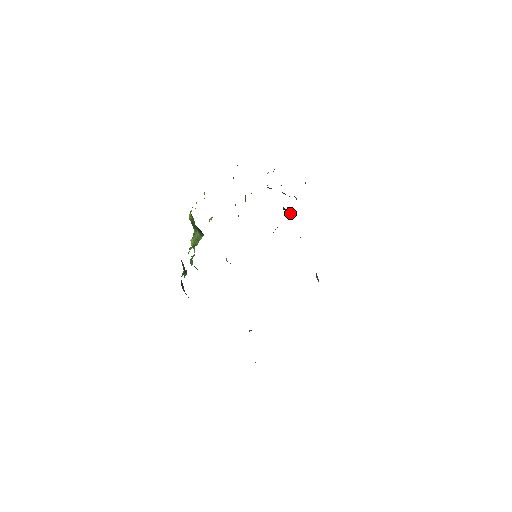
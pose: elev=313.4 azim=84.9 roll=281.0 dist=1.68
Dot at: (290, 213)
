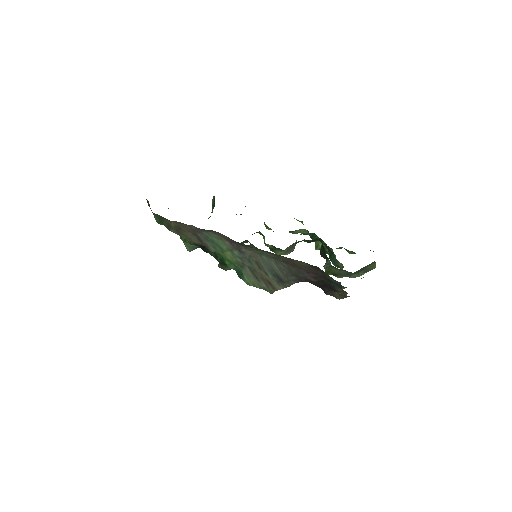
Dot at: (327, 262)
